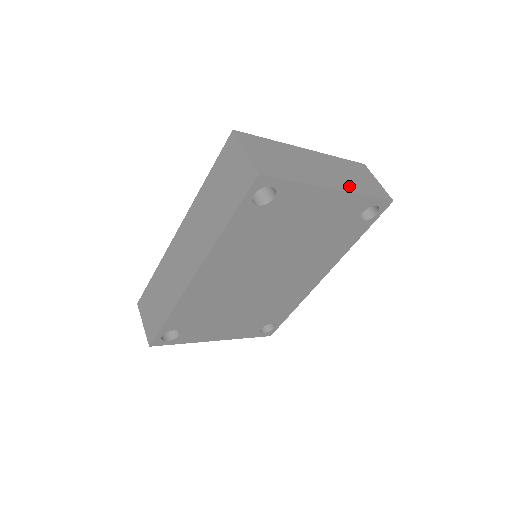
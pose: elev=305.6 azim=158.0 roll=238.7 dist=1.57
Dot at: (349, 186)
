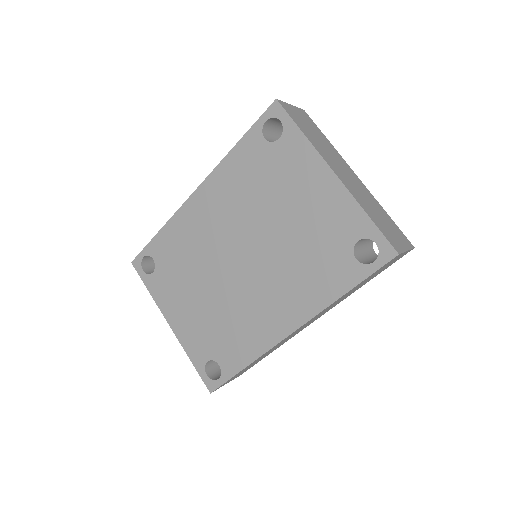
Dot at: (357, 196)
